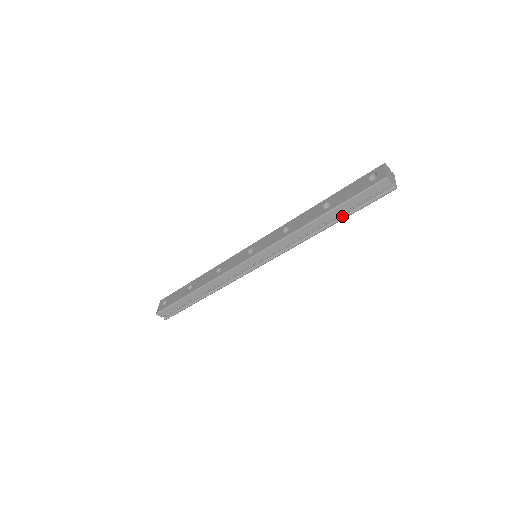
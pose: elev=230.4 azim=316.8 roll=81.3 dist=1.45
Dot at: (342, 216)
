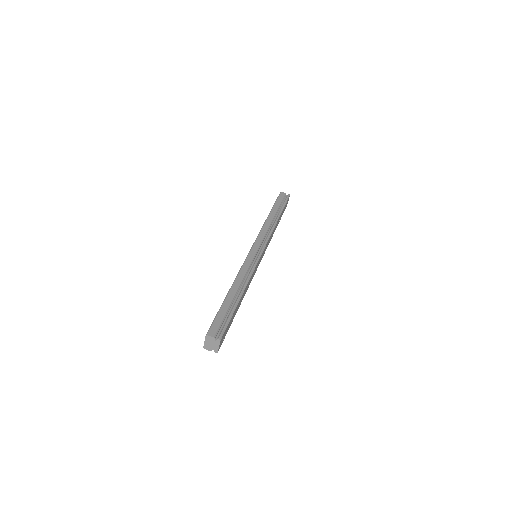
Dot at: (280, 211)
